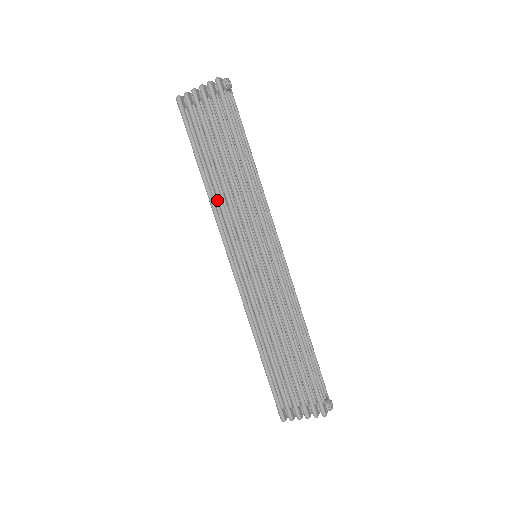
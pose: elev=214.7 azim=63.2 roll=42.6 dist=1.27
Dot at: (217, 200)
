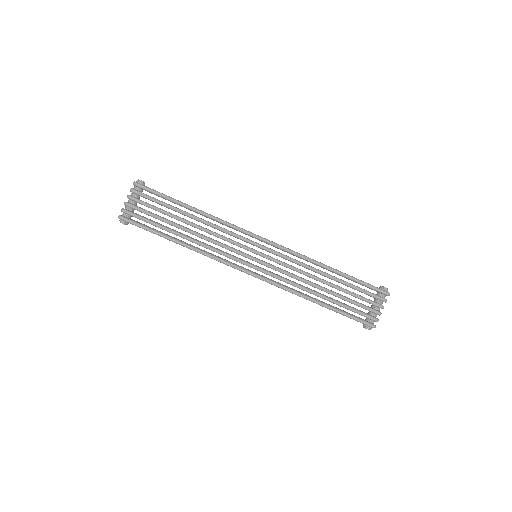
Dot at: occluded
